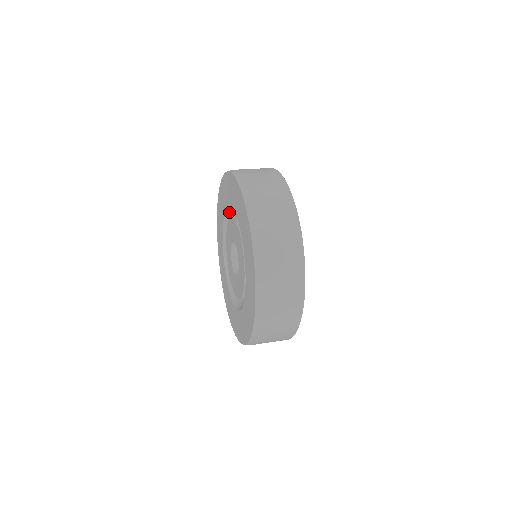
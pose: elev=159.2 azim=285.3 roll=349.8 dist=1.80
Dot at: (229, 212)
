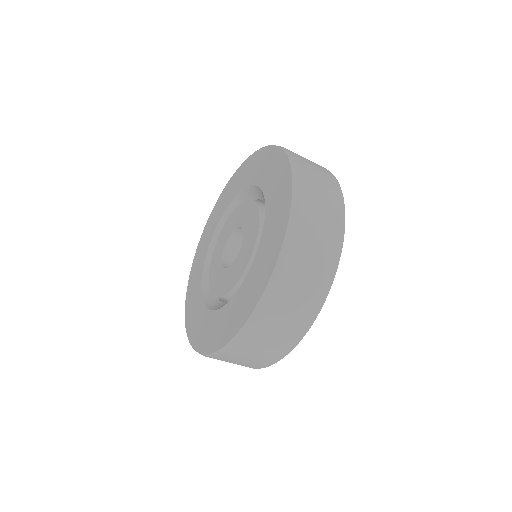
Dot at: (209, 262)
